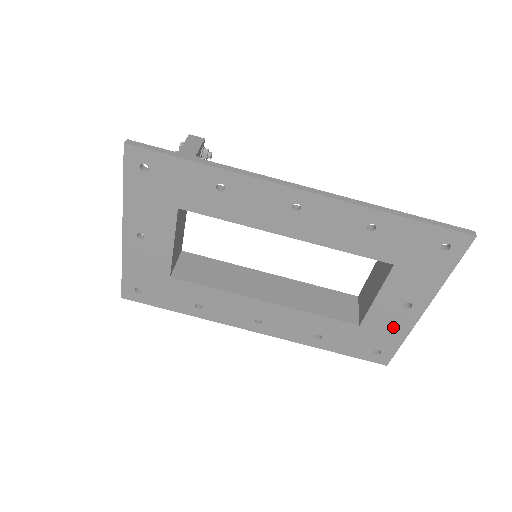
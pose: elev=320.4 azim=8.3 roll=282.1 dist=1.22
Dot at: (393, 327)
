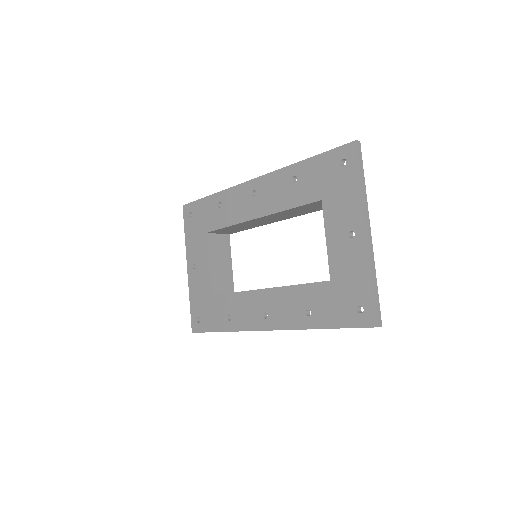
Dot at: (355, 267)
